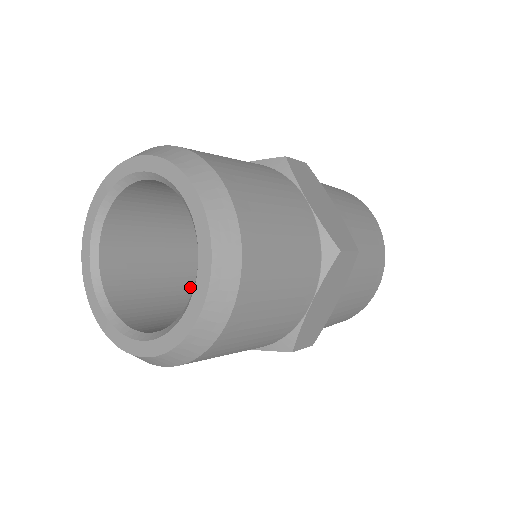
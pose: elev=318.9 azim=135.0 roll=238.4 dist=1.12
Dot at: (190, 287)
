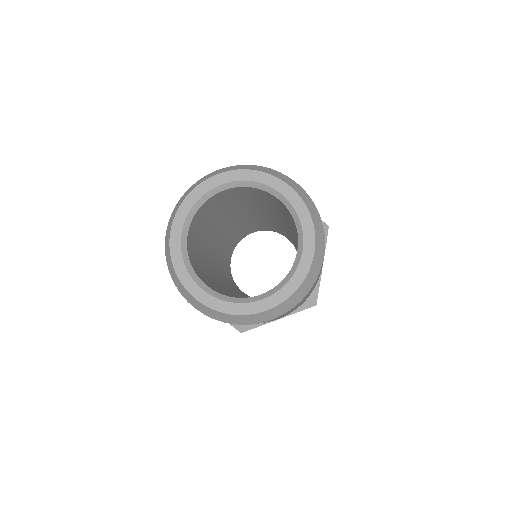
Dot at: (208, 245)
